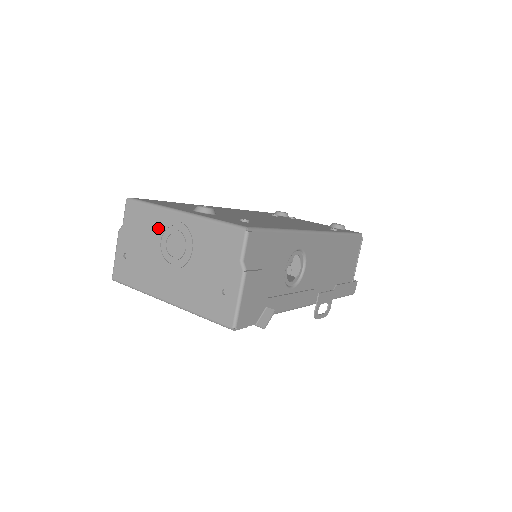
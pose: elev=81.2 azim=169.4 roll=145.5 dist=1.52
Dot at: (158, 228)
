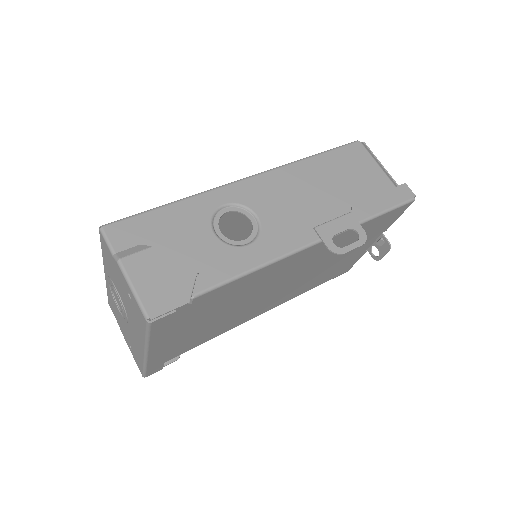
Dot at: occluded
